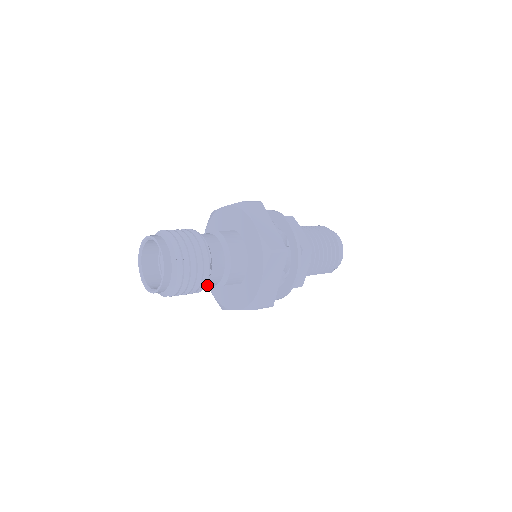
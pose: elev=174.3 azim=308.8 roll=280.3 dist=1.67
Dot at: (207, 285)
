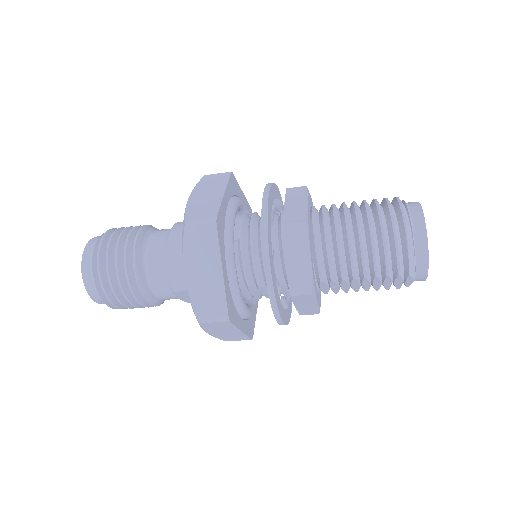
Dot at: (157, 293)
